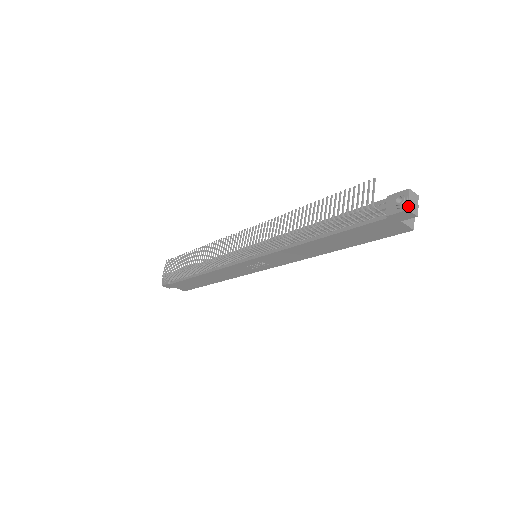
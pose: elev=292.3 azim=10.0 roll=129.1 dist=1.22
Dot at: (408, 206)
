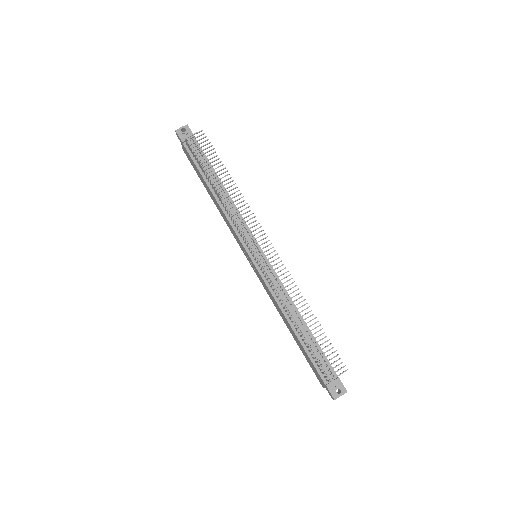
Dot at: occluded
